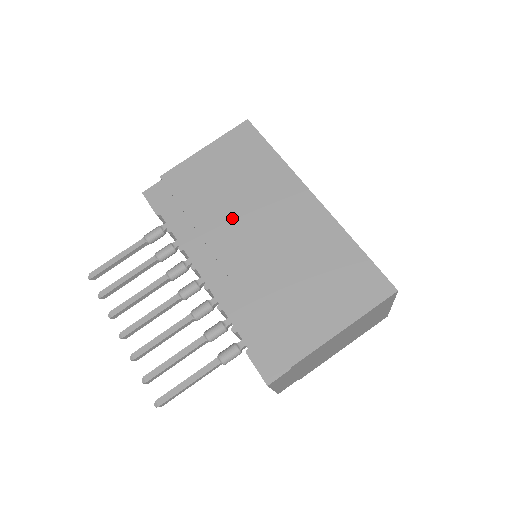
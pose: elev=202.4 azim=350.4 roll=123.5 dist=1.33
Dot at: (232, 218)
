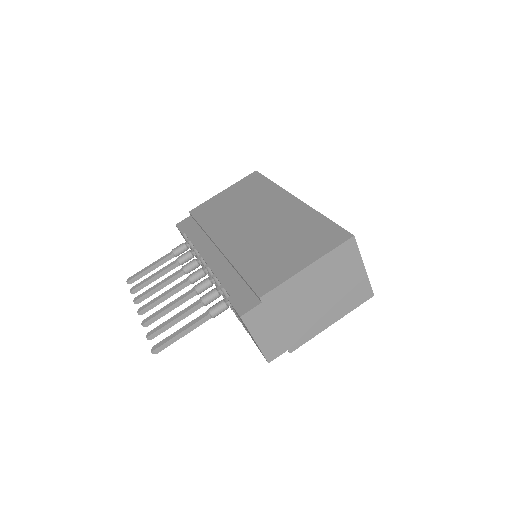
Dot at: (233, 222)
